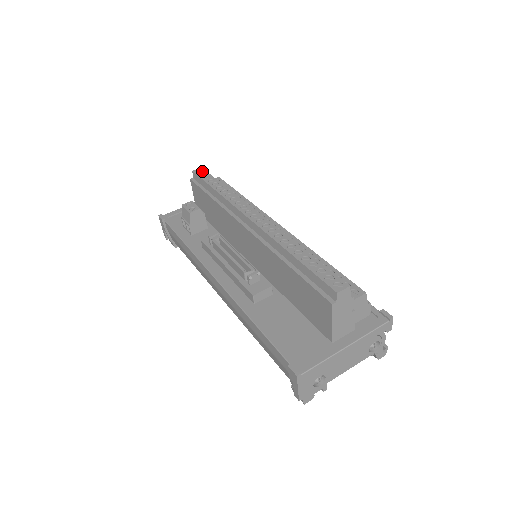
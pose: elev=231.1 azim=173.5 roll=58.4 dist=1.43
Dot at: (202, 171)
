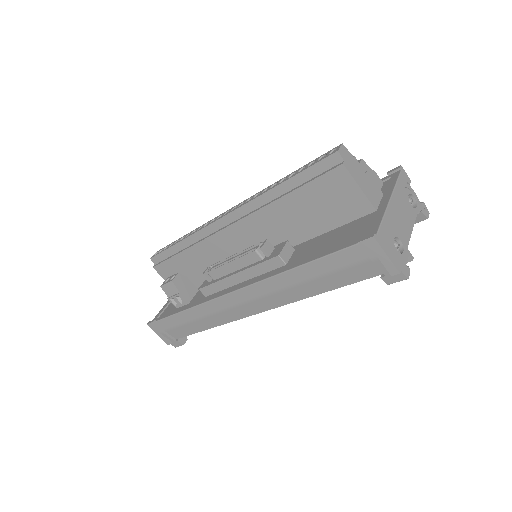
Dot at: (158, 251)
